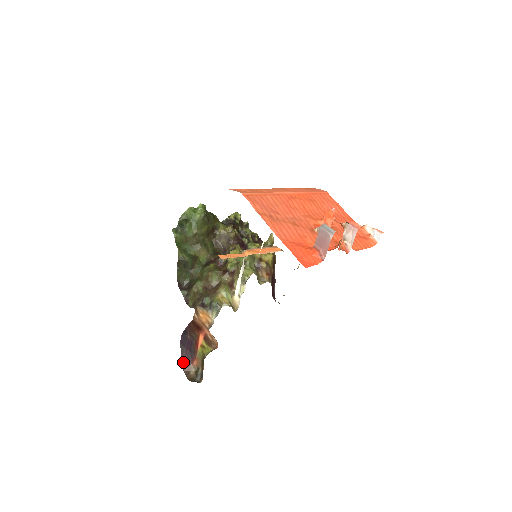
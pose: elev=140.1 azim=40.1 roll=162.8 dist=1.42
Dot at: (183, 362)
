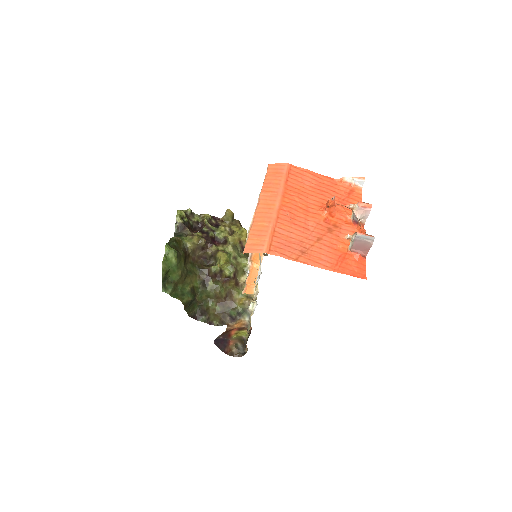
Dot at: (223, 351)
